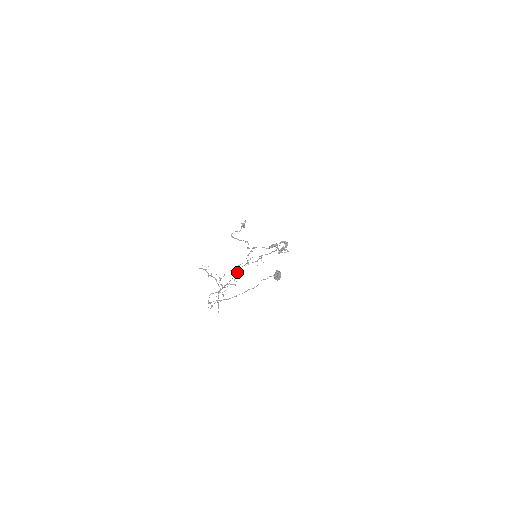
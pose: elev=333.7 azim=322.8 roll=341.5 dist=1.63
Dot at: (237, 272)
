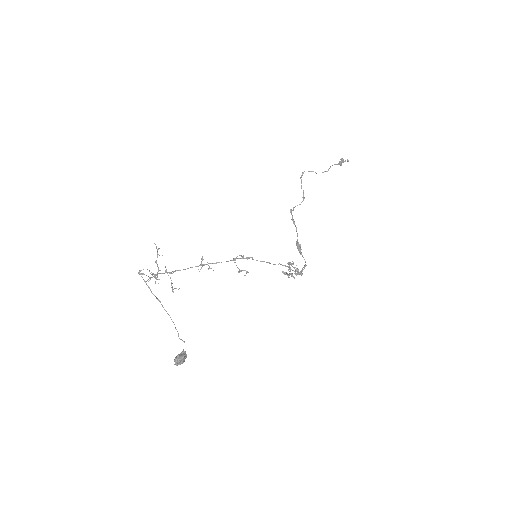
Dot at: (208, 263)
